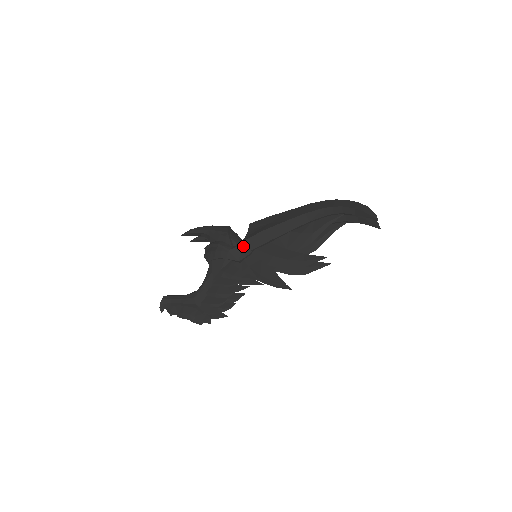
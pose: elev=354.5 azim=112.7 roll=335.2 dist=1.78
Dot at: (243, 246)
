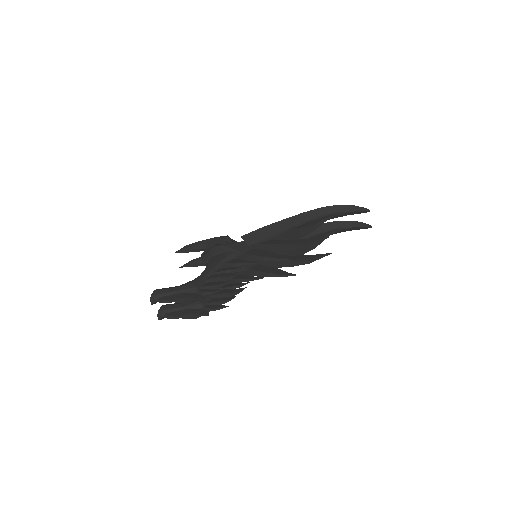
Dot at: (245, 239)
